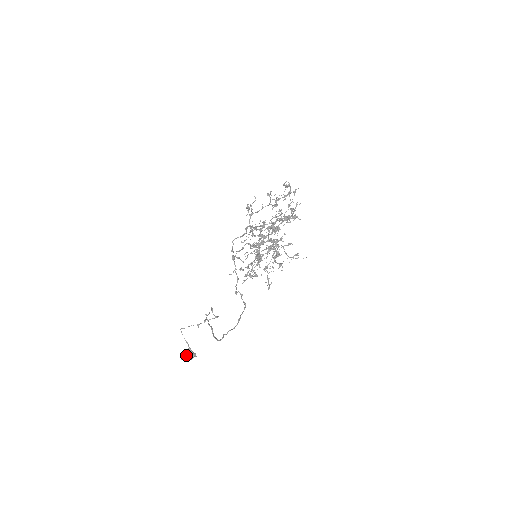
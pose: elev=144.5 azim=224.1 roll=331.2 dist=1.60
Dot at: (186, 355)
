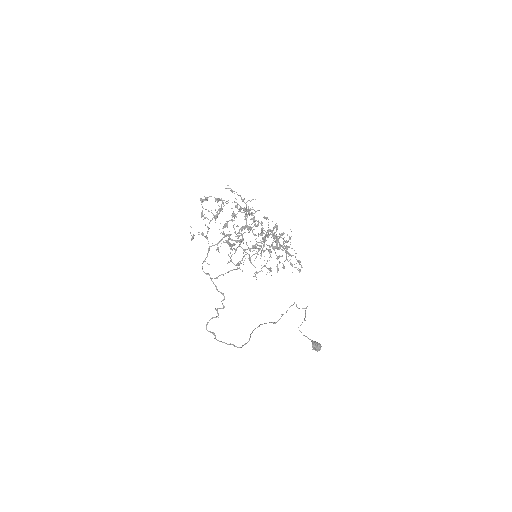
Dot at: (313, 348)
